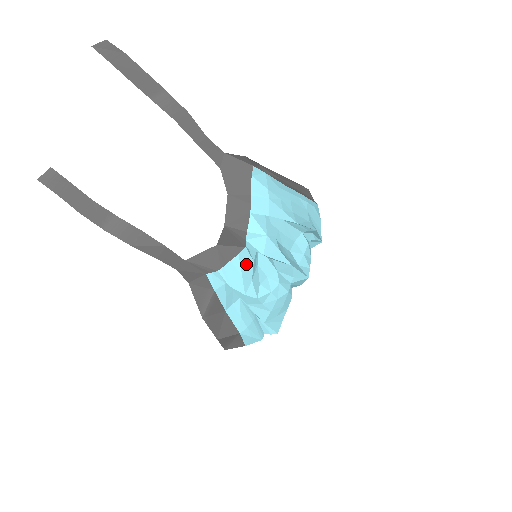
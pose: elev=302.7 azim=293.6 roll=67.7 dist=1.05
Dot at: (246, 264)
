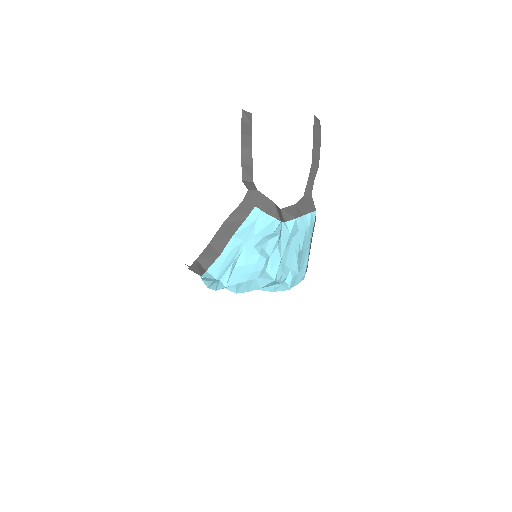
Dot at: (271, 227)
